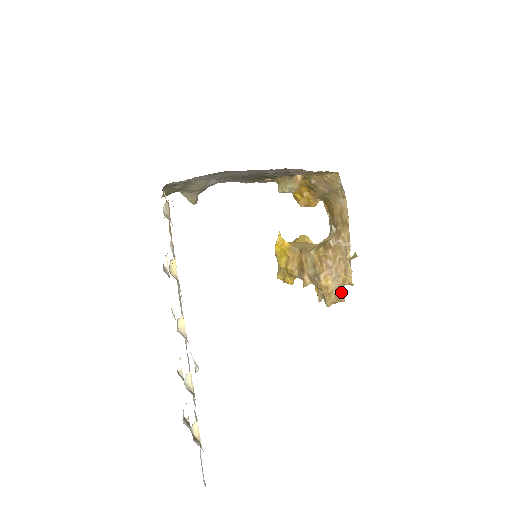
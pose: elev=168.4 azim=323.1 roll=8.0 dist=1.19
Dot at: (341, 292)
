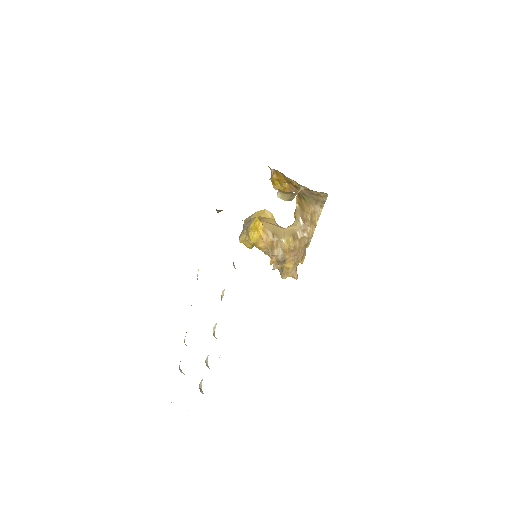
Dot at: occluded
